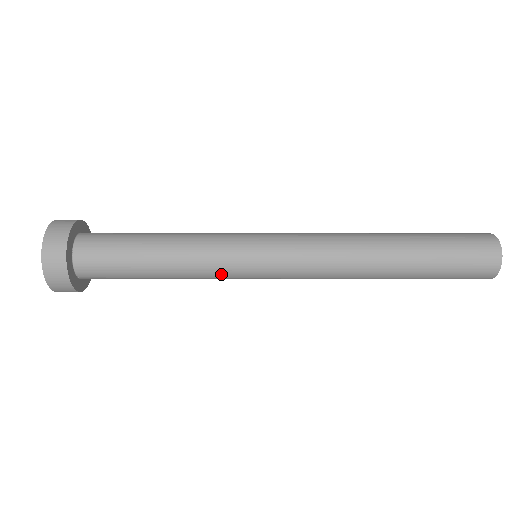
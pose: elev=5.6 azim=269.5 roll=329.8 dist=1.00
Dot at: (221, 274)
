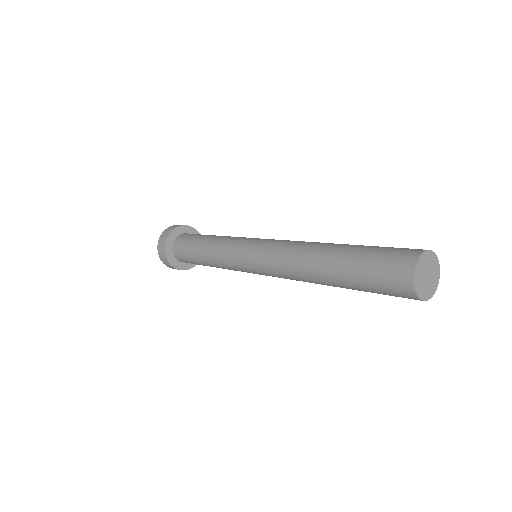
Dot at: occluded
